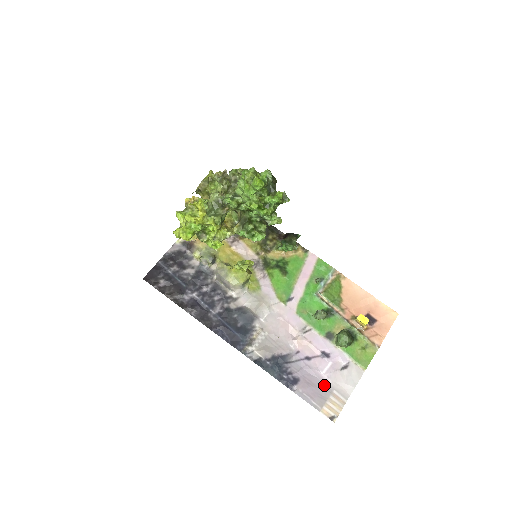
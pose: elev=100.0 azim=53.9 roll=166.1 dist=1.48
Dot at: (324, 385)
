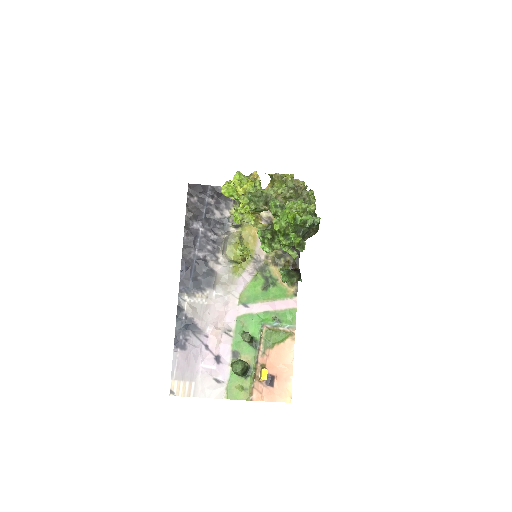
Dot at: (194, 372)
